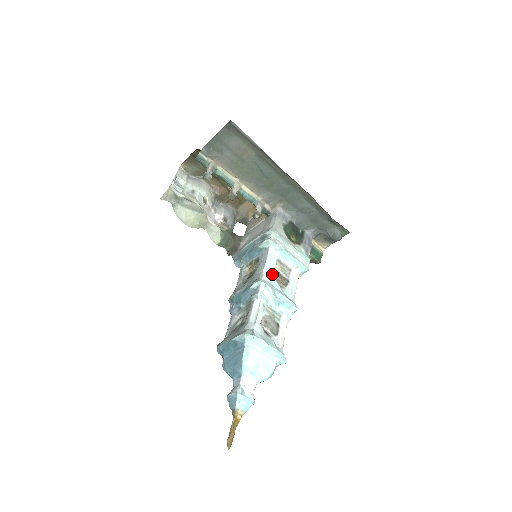
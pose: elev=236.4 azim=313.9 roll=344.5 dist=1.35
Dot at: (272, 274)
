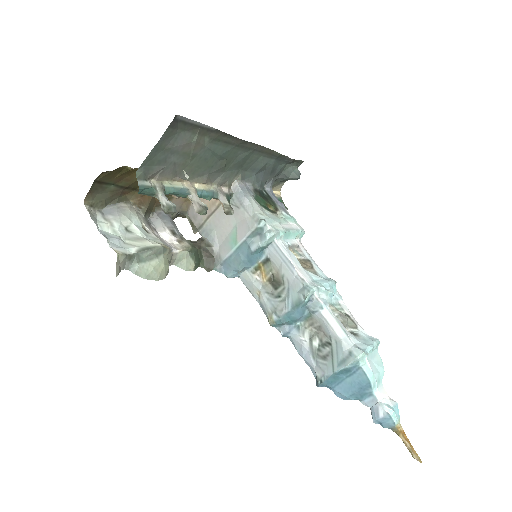
Dot at: (302, 268)
